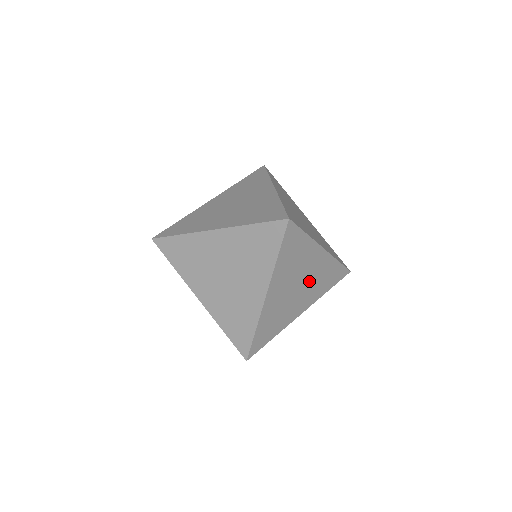
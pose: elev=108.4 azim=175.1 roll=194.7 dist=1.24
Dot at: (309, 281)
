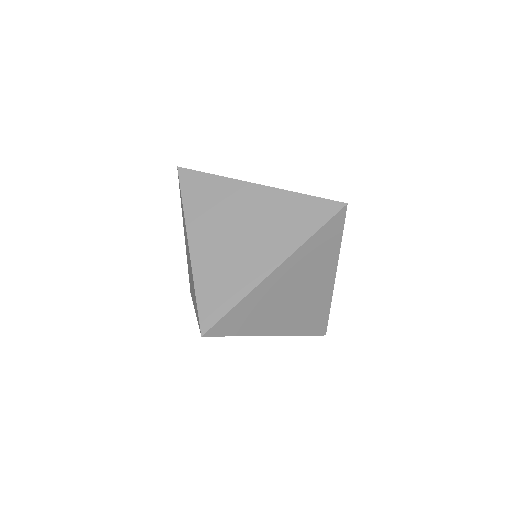
Dot at: occluded
